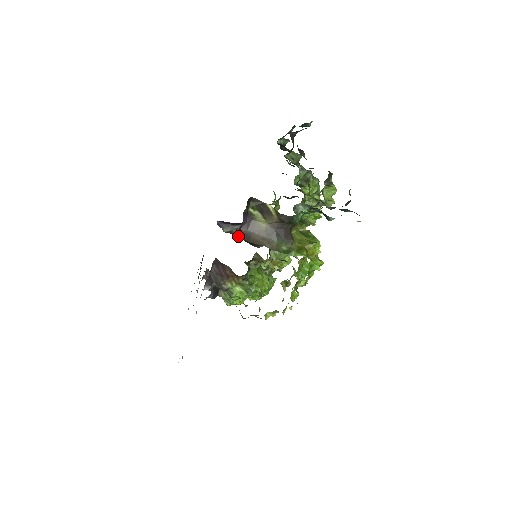
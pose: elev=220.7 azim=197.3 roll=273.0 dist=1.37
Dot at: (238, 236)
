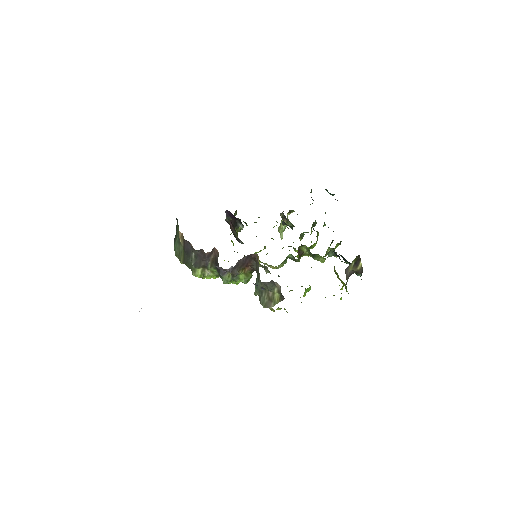
Dot at: occluded
